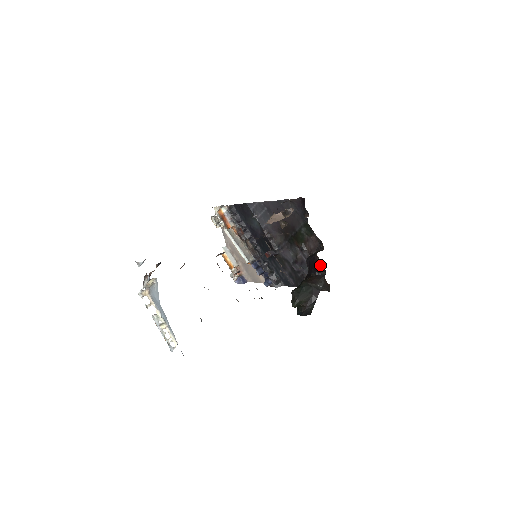
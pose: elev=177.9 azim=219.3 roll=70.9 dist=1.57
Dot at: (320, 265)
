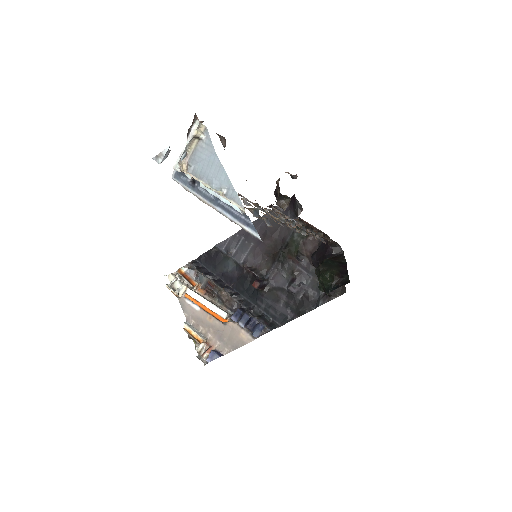
Dot at: (334, 244)
